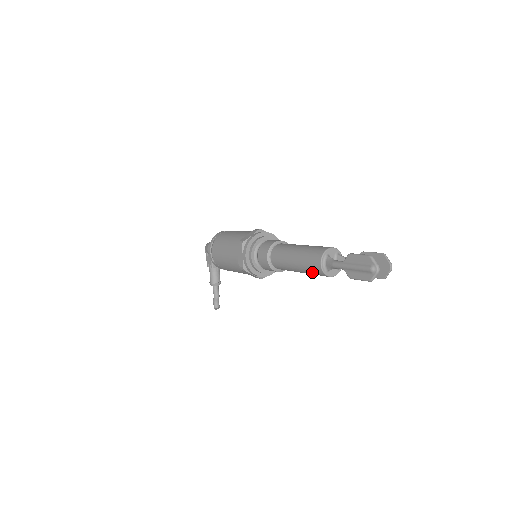
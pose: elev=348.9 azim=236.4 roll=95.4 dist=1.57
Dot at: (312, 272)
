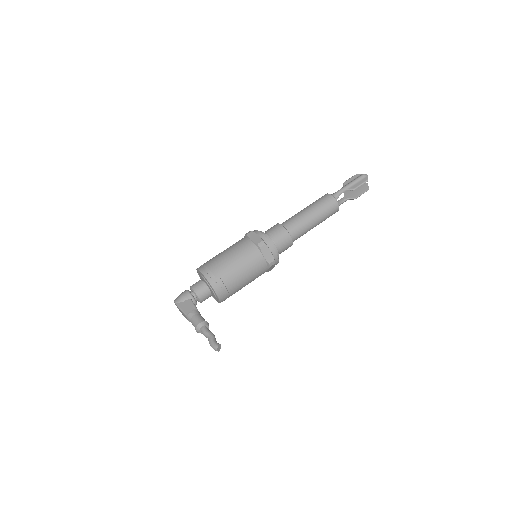
Dot at: (326, 207)
